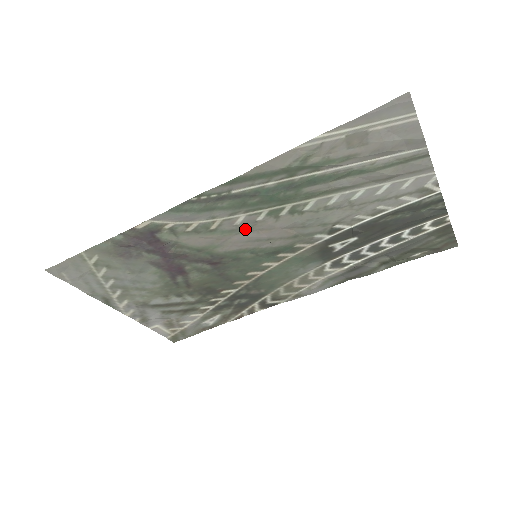
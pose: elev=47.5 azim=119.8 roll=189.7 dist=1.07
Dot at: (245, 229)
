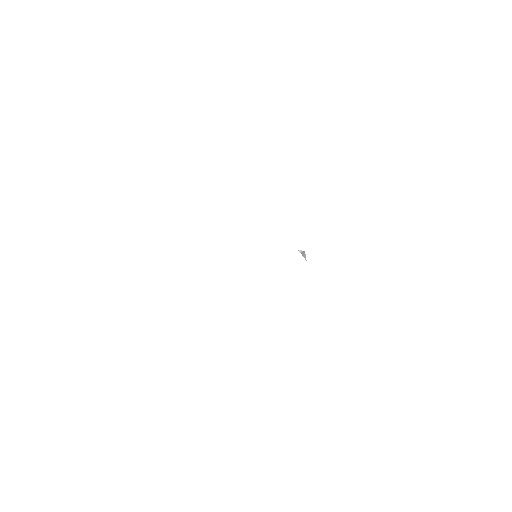
Dot at: occluded
